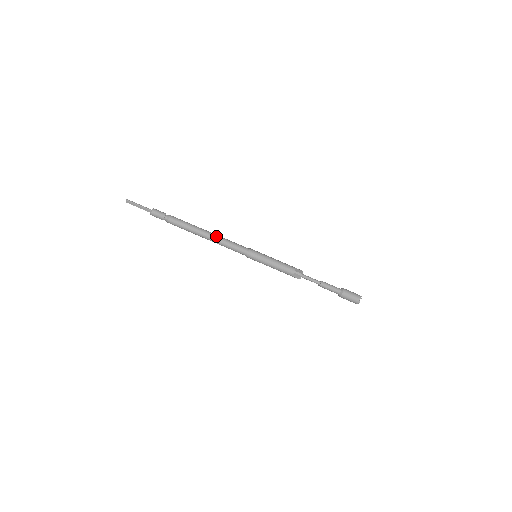
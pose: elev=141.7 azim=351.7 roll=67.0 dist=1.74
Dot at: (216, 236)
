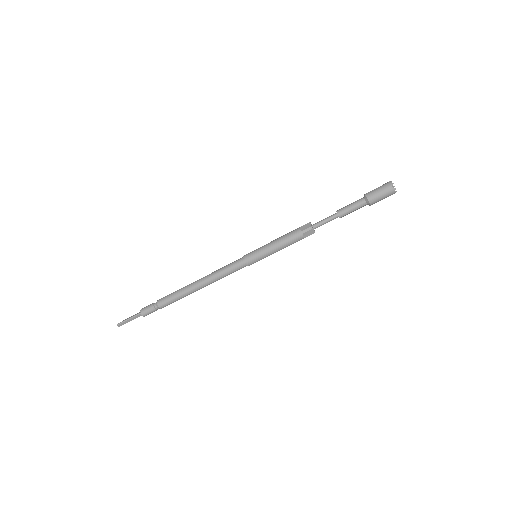
Dot at: (206, 278)
